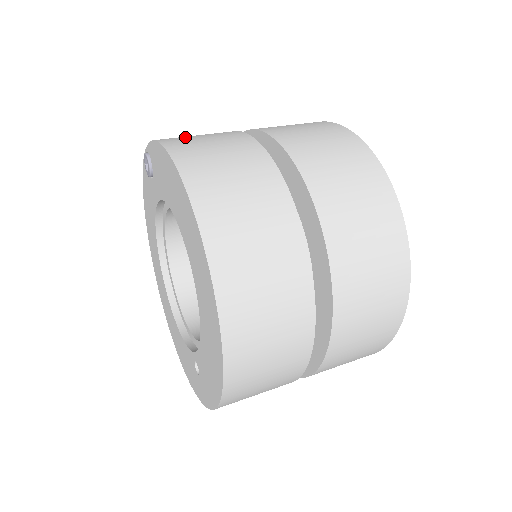
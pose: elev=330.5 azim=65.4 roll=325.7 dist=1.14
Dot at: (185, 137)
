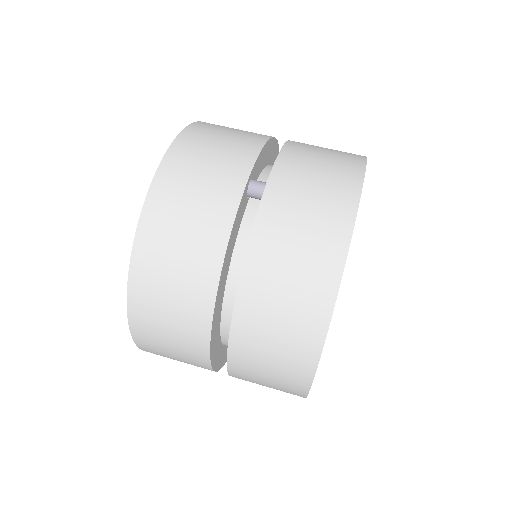
Dot at: (169, 219)
